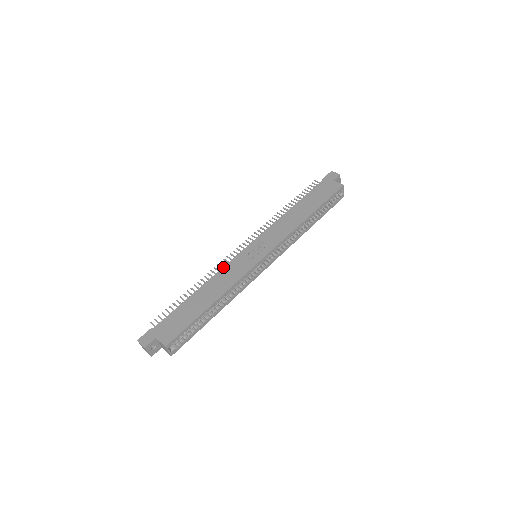
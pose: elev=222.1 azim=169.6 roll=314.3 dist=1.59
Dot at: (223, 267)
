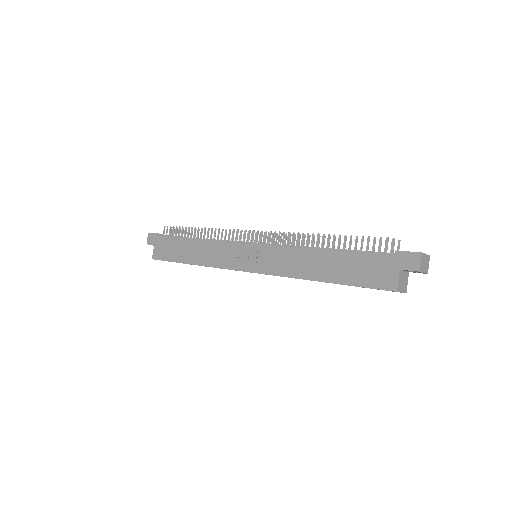
Dot at: (221, 240)
